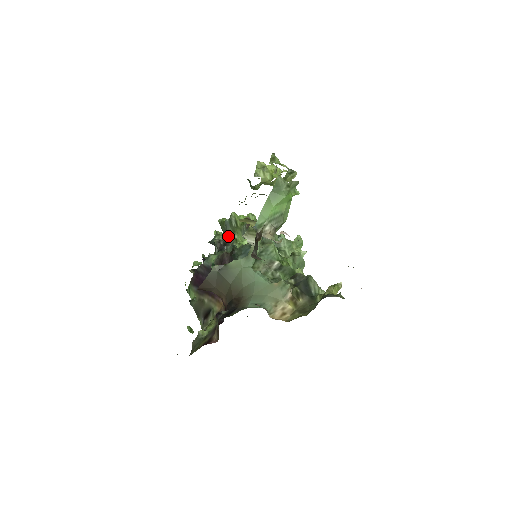
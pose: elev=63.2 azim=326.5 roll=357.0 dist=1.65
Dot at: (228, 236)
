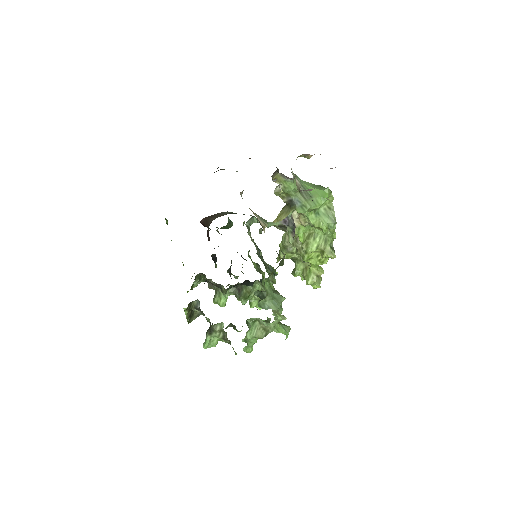
Dot at: occluded
